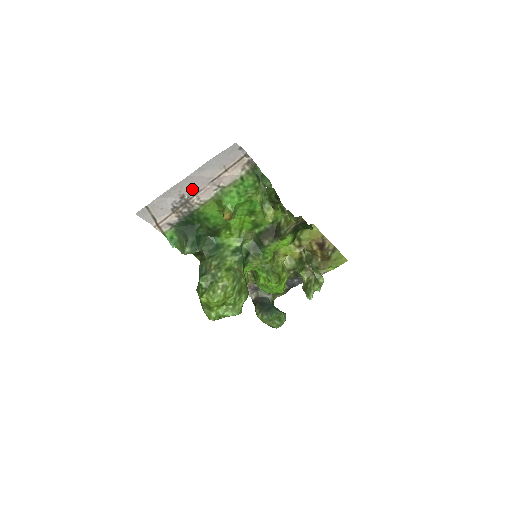
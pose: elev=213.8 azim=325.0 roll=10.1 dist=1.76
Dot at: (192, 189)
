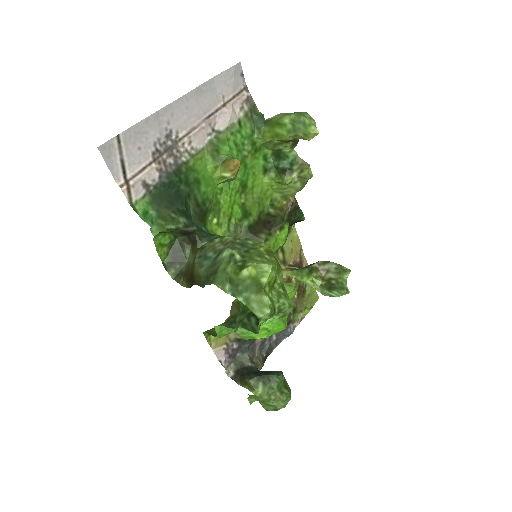
Dot at: (183, 124)
